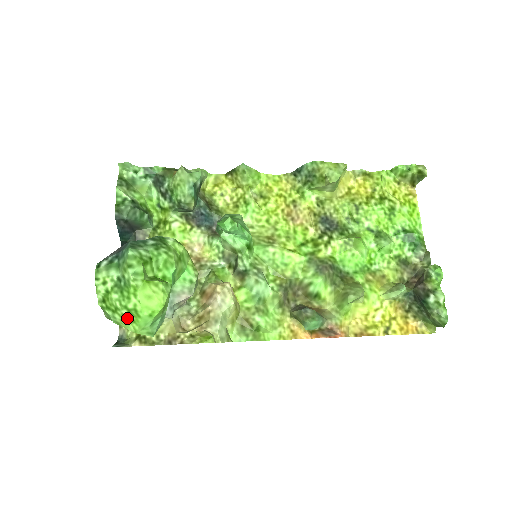
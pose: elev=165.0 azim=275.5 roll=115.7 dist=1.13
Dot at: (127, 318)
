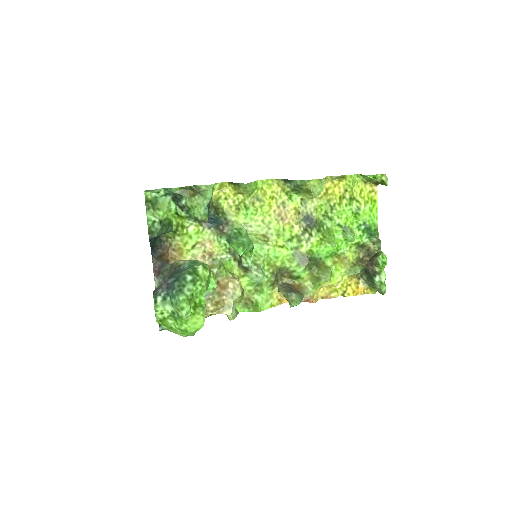
Dot at: (179, 332)
